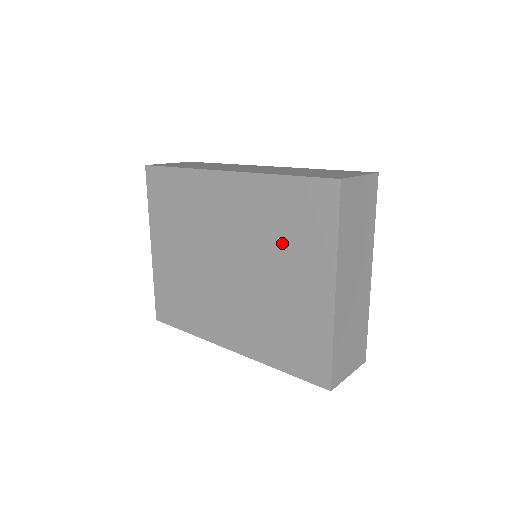
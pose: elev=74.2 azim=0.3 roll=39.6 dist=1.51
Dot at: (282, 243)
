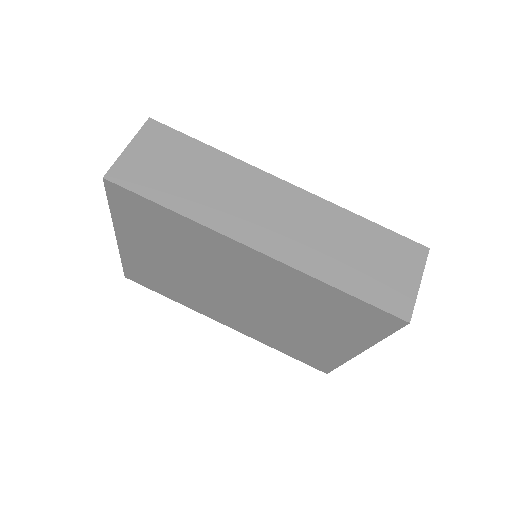
Dot at: (315, 316)
